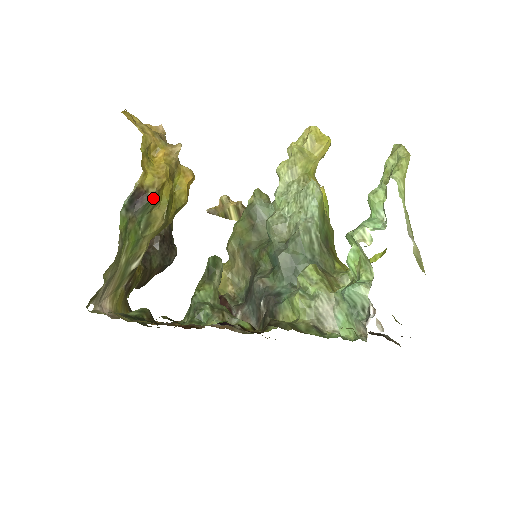
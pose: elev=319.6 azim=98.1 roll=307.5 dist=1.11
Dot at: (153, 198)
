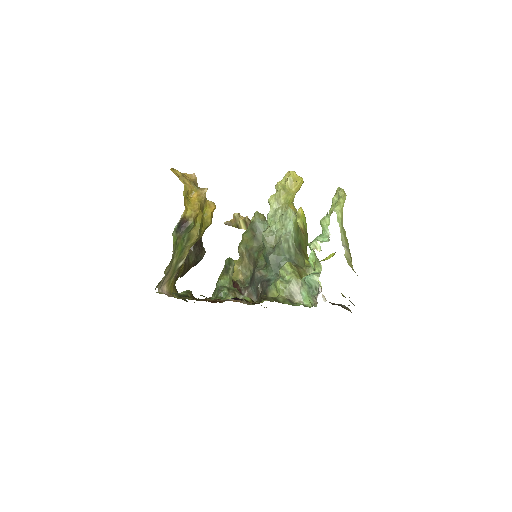
Dot at: (191, 224)
